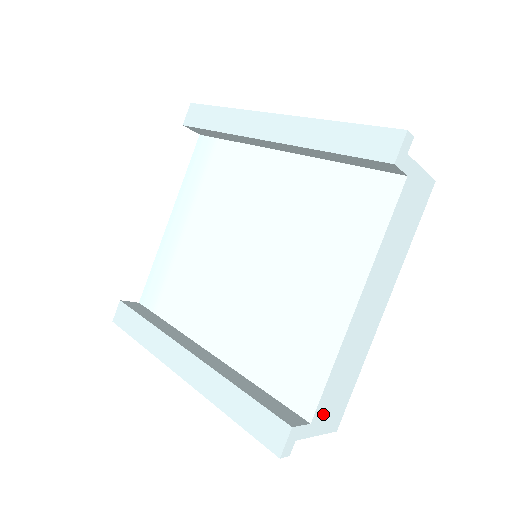
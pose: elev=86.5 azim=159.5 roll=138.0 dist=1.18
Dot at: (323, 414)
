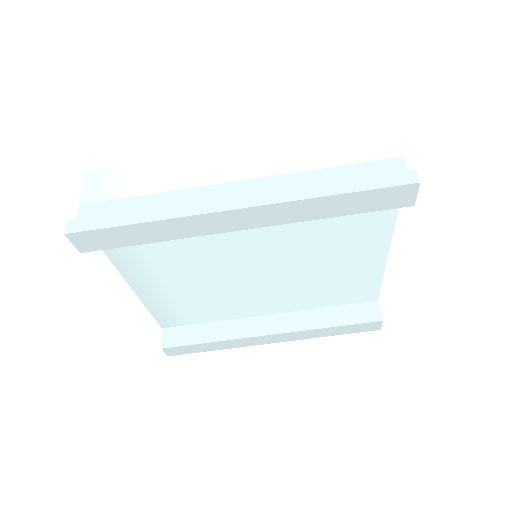
Dot at: occluded
